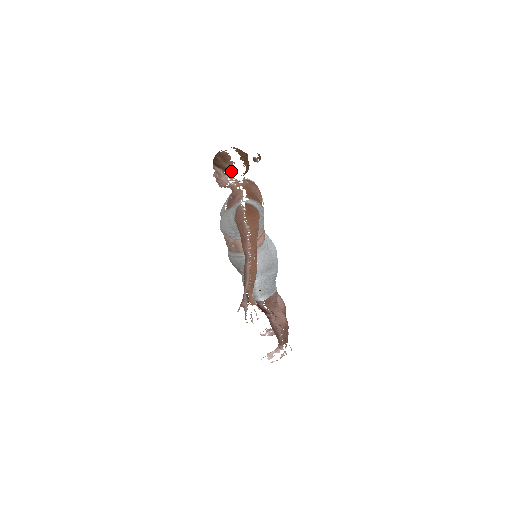
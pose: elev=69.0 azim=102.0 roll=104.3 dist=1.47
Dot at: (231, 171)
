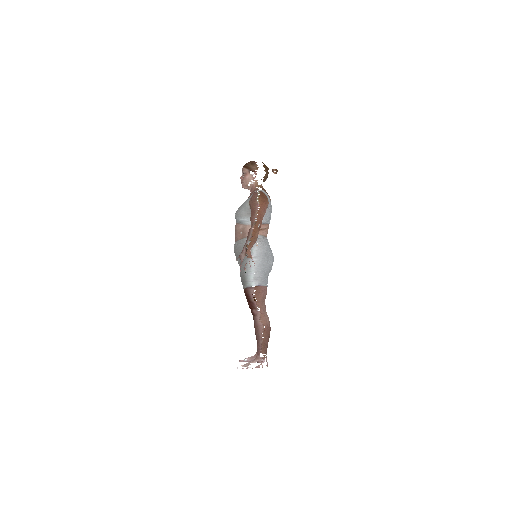
Dot at: (255, 171)
